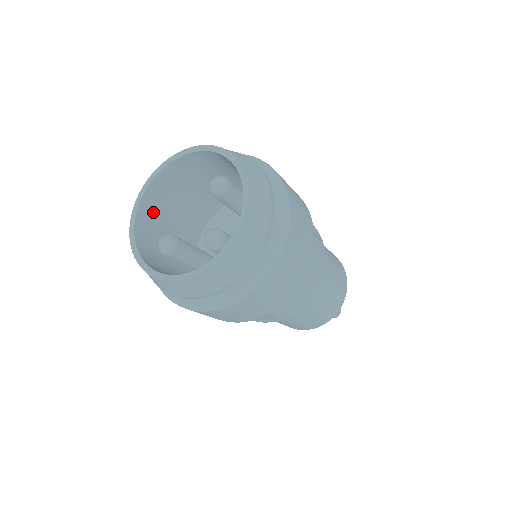
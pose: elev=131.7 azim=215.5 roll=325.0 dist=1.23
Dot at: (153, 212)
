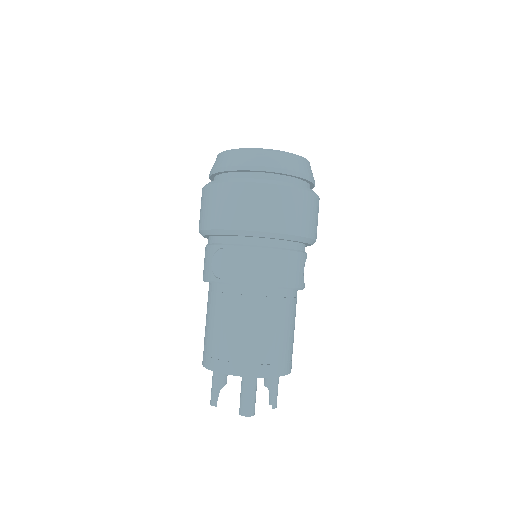
Dot at: occluded
